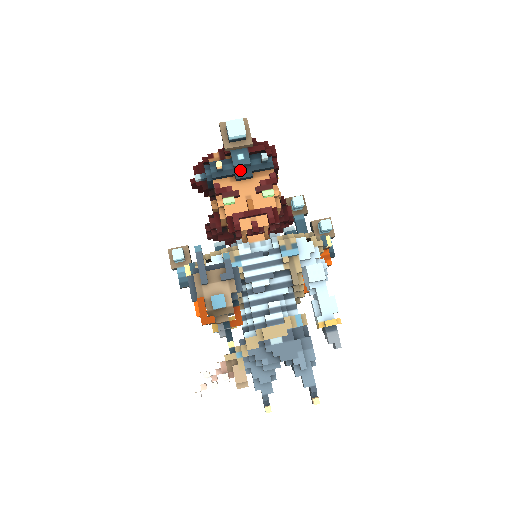
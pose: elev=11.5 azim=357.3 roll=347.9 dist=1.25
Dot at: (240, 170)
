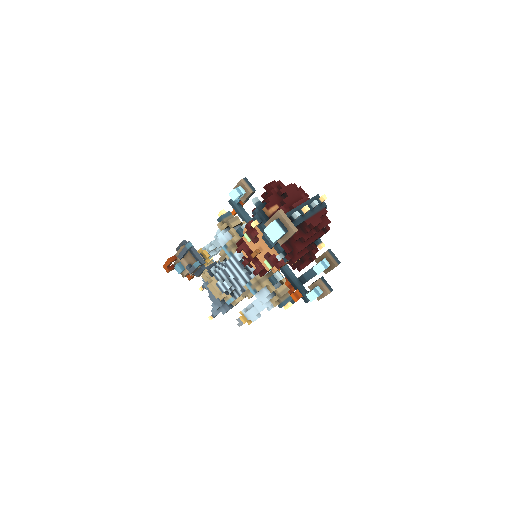
Dot at: occluded
